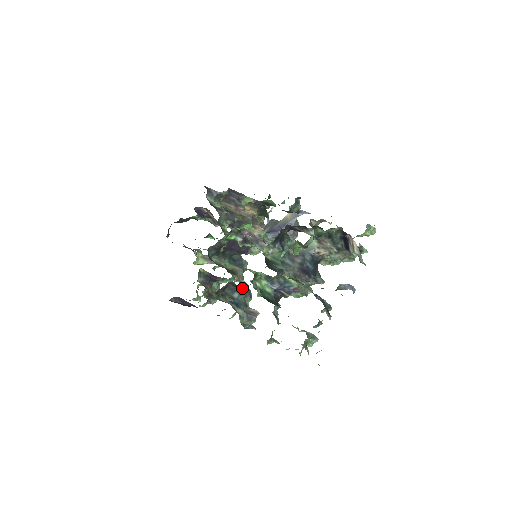
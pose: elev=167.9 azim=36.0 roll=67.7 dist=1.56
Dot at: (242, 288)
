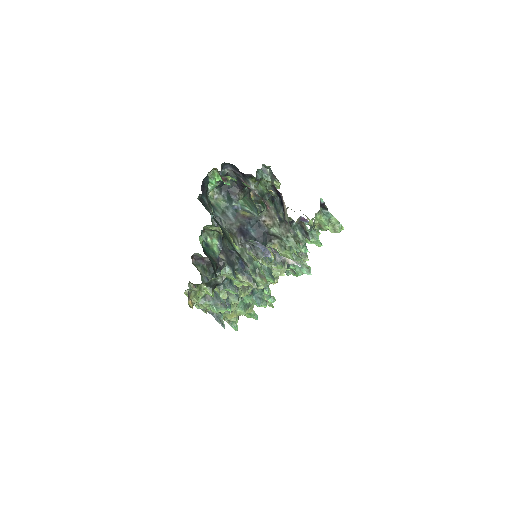
Dot at: occluded
